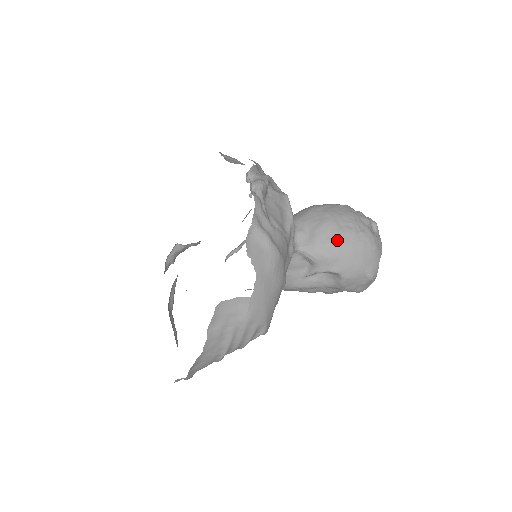
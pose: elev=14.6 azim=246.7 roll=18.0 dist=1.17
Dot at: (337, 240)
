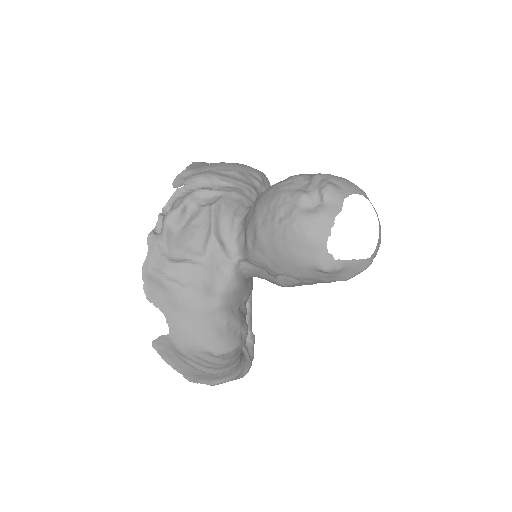
Dot at: (259, 241)
